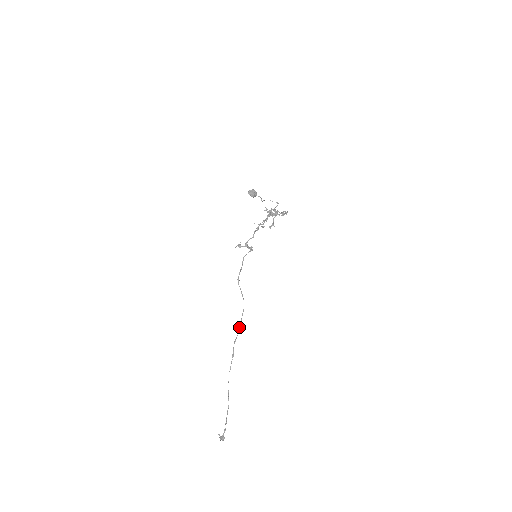
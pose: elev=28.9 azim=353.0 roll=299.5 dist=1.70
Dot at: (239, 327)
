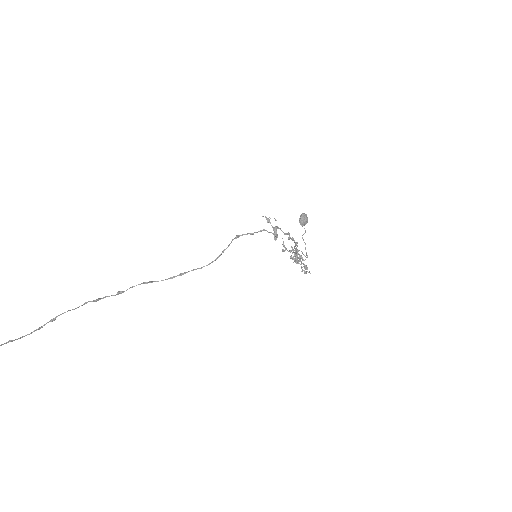
Dot at: occluded
